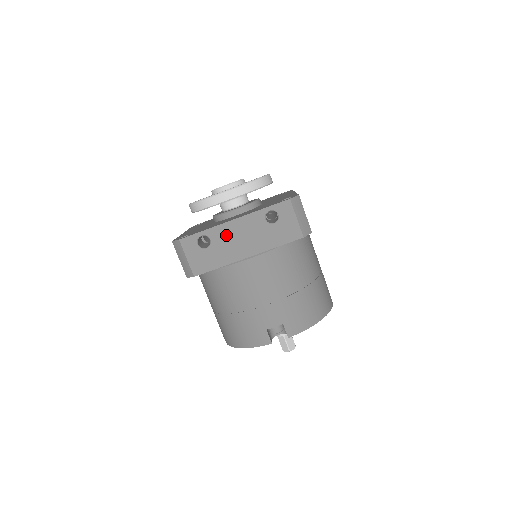
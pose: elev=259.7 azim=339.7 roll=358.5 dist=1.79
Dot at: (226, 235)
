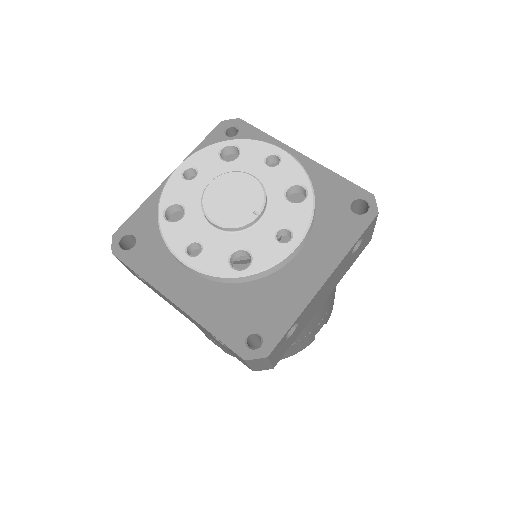
Dot at: (314, 303)
